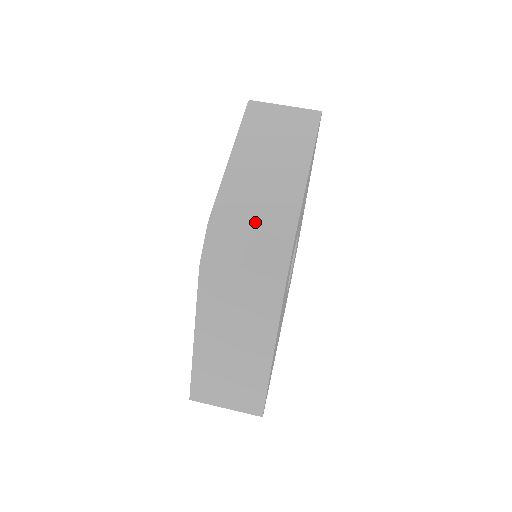
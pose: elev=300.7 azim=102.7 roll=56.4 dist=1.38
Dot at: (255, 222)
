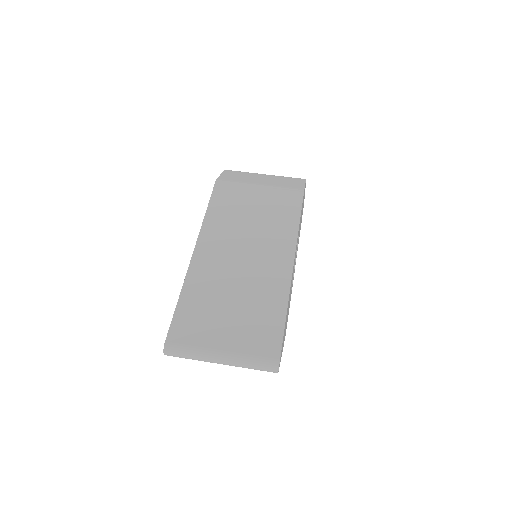
Dot at: occluded
